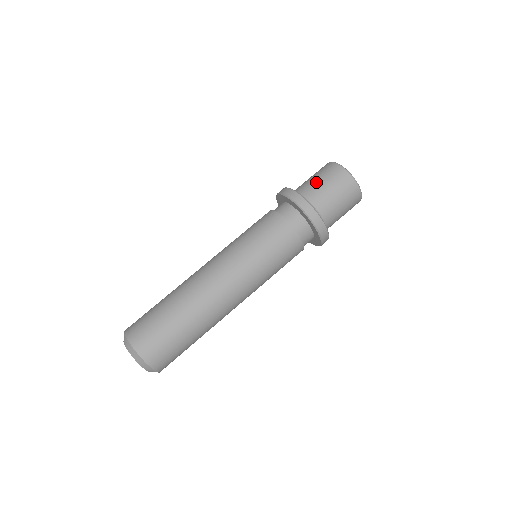
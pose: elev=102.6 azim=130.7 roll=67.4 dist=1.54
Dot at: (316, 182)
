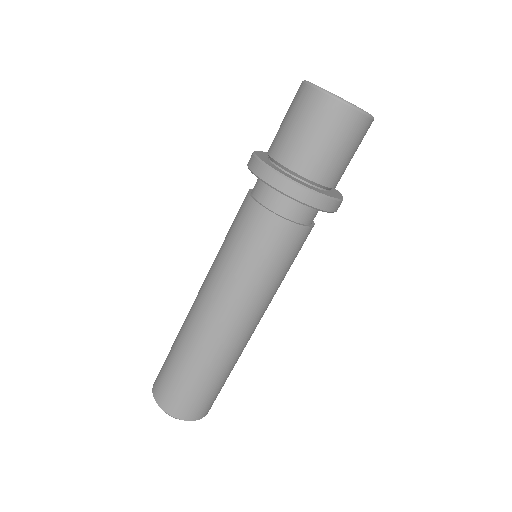
Dot at: (284, 128)
